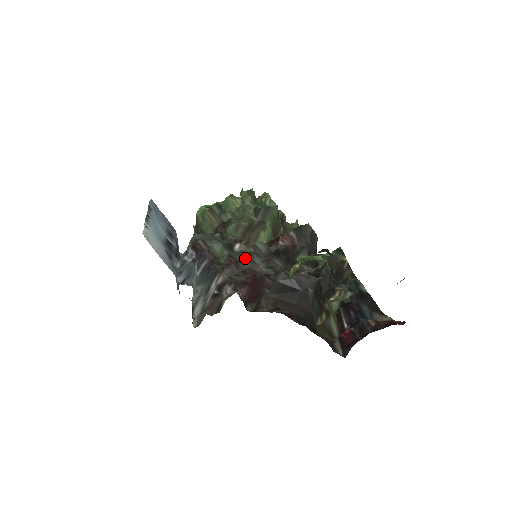
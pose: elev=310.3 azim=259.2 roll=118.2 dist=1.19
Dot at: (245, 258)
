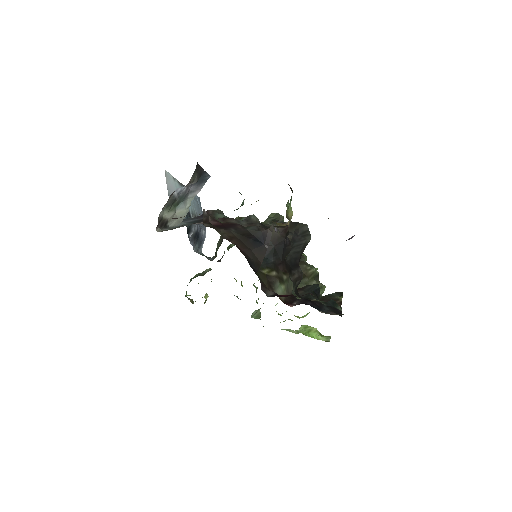
Dot at: occluded
